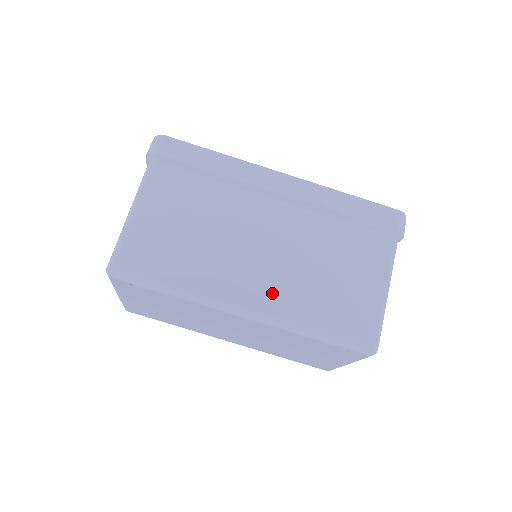
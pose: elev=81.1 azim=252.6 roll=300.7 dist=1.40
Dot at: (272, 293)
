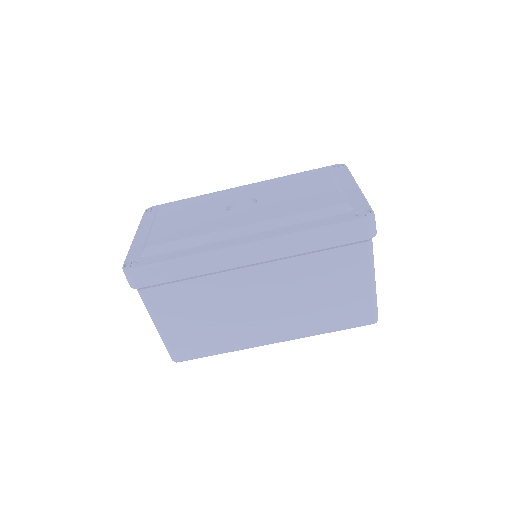
Dot at: (286, 326)
